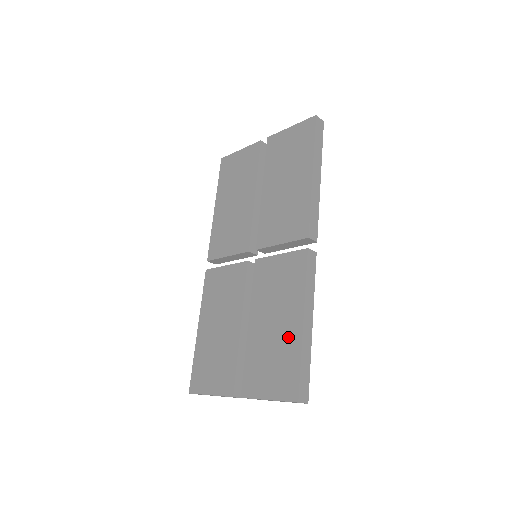
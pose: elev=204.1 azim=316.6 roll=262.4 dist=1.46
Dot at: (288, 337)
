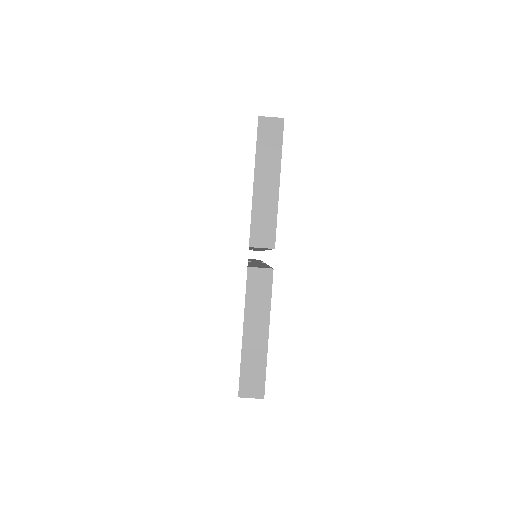
Dot at: occluded
